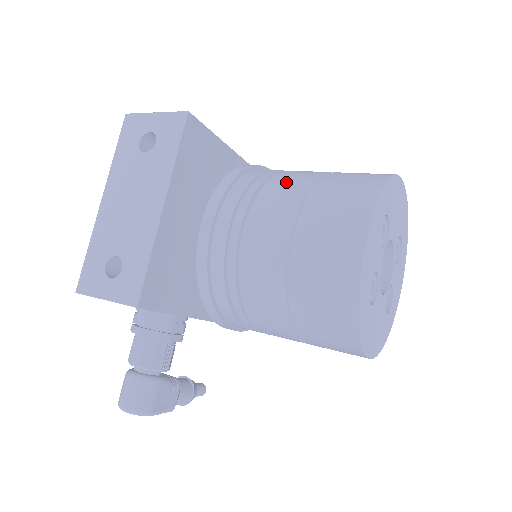
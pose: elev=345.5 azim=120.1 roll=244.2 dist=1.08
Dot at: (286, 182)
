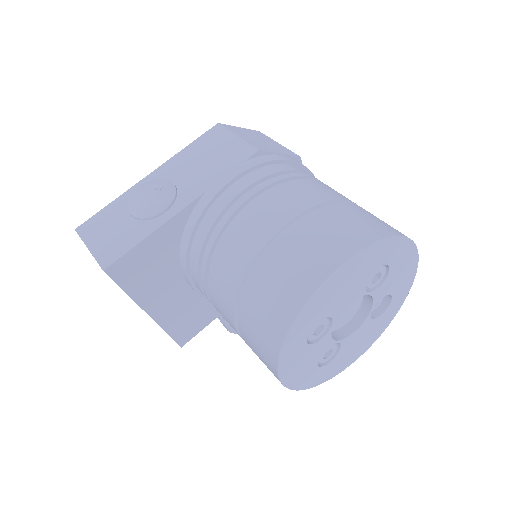
Dot at: (221, 277)
